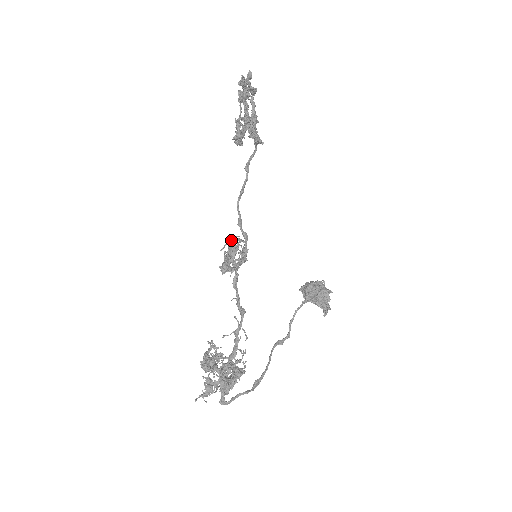
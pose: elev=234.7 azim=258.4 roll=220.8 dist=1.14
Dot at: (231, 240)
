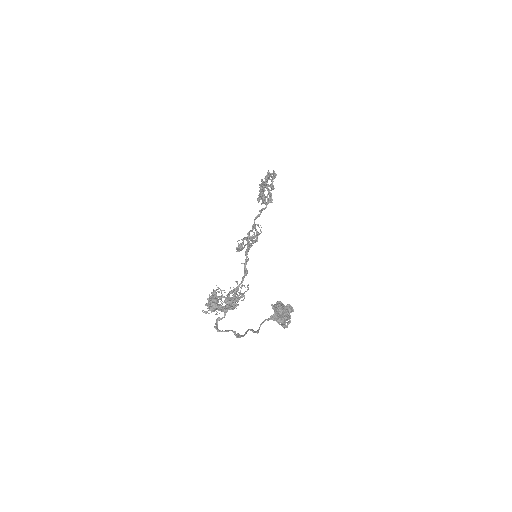
Dot at: occluded
